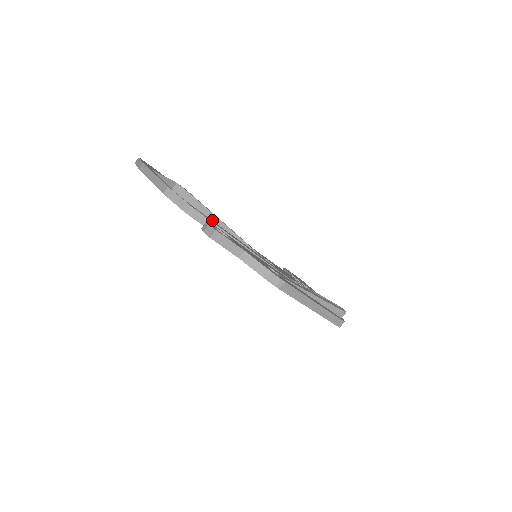
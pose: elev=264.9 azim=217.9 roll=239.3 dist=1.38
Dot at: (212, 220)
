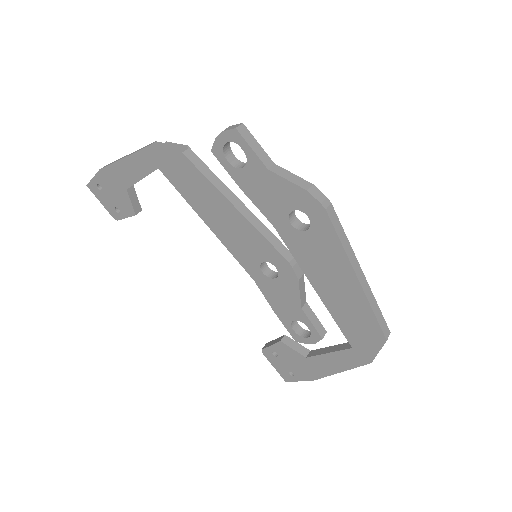
Dot at: occluded
